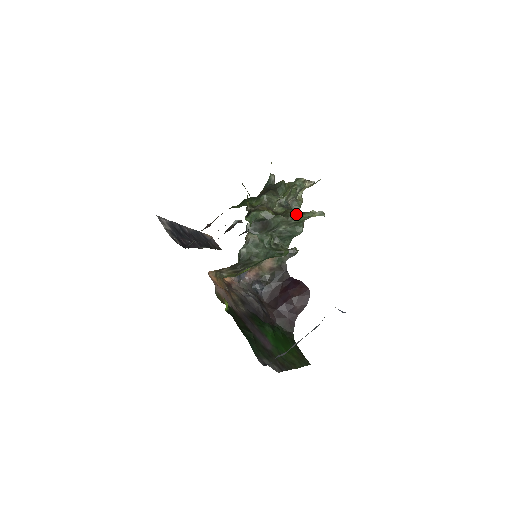
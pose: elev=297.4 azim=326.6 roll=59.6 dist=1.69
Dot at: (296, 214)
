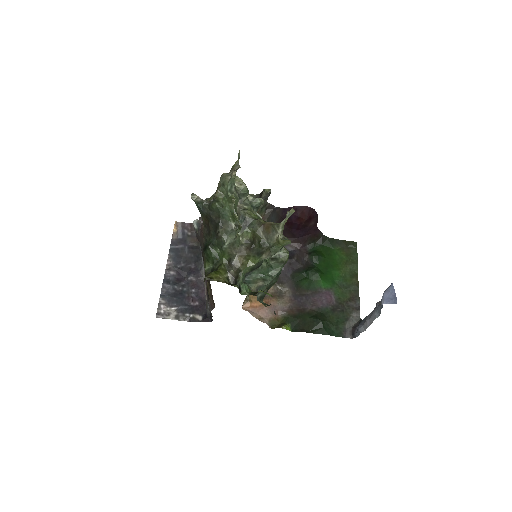
Dot at: (268, 235)
